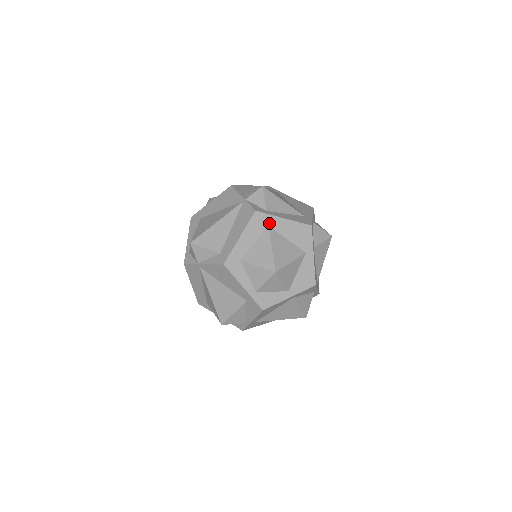
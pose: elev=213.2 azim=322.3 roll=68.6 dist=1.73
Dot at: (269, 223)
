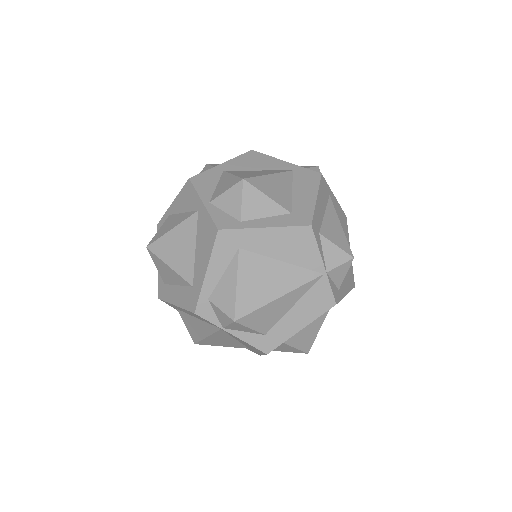
Dot at: occluded
